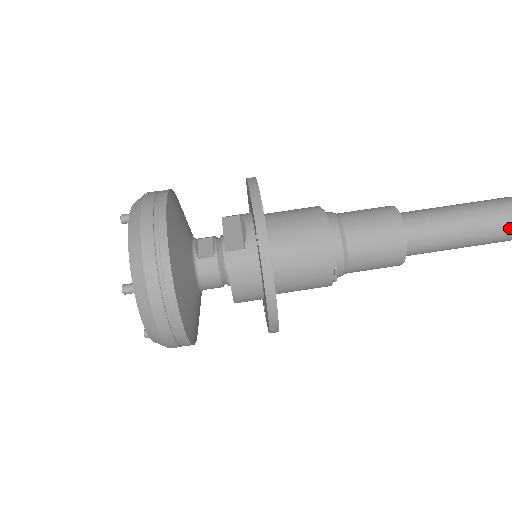
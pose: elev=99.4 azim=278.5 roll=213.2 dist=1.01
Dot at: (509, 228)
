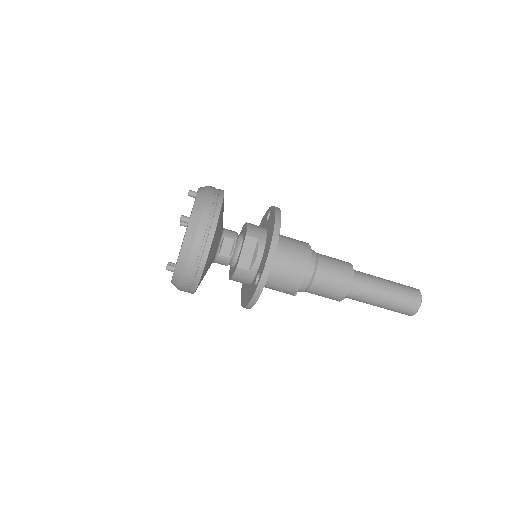
Dot at: (404, 313)
